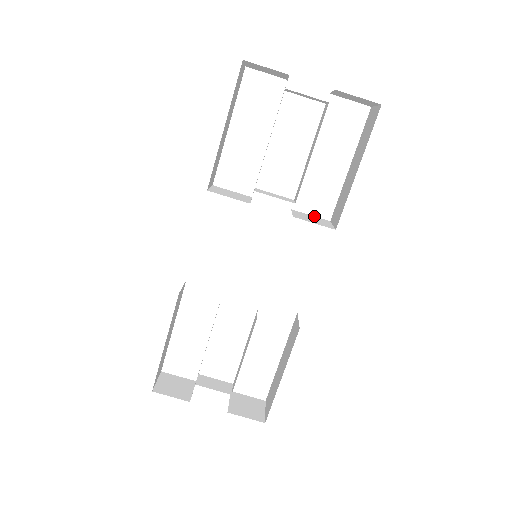
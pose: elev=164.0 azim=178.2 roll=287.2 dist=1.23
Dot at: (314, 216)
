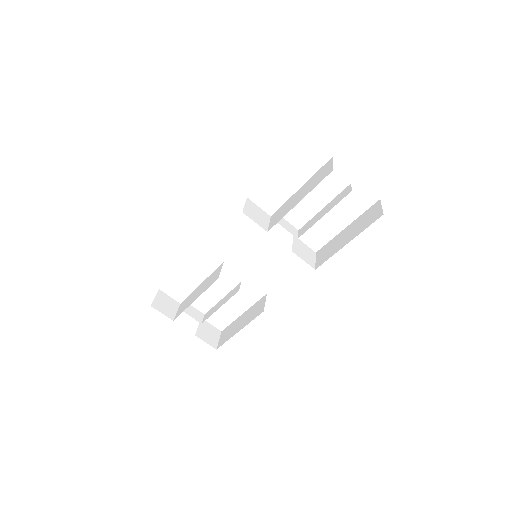
Dot at: occluded
